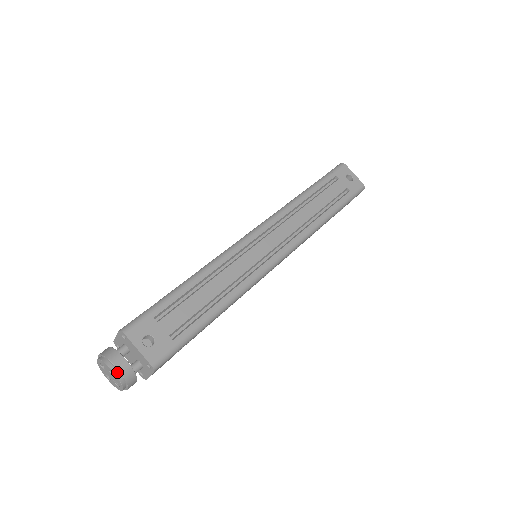
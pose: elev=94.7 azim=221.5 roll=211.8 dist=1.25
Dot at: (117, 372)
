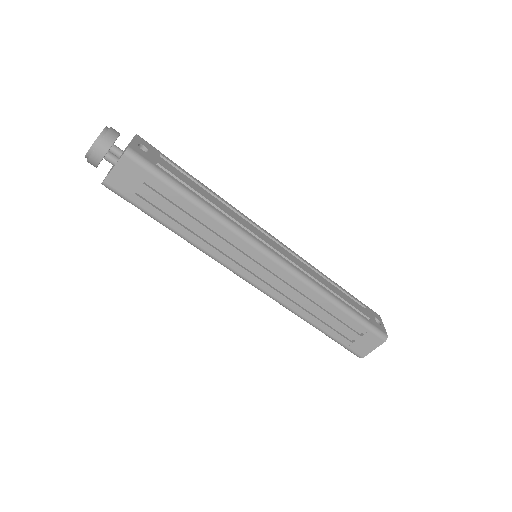
Dot at: (106, 130)
